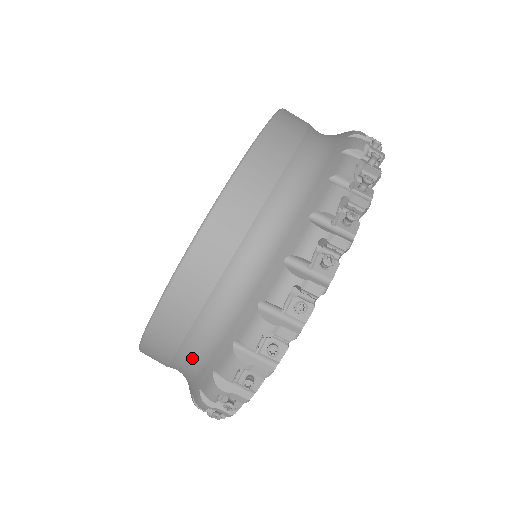
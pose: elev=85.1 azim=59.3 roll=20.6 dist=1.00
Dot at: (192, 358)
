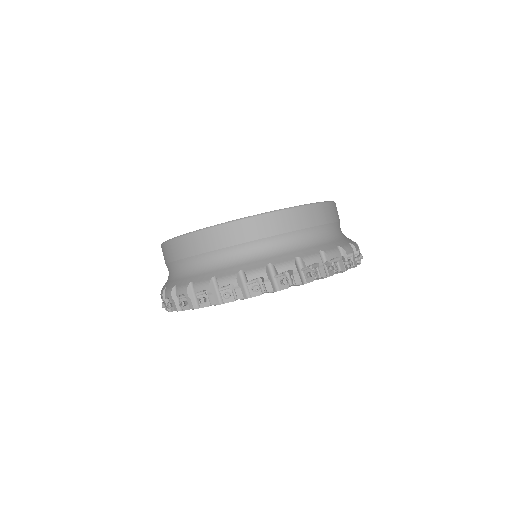
Dot at: (169, 273)
